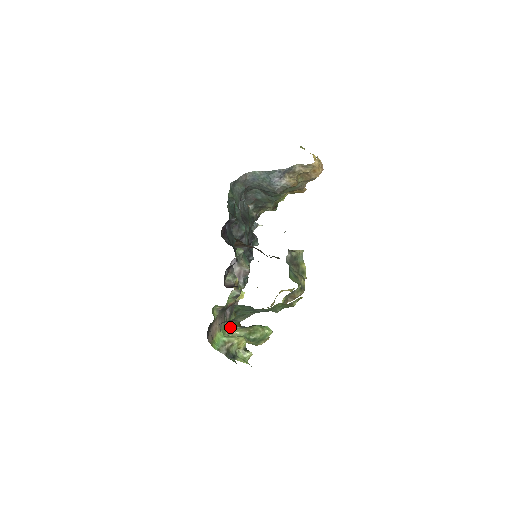
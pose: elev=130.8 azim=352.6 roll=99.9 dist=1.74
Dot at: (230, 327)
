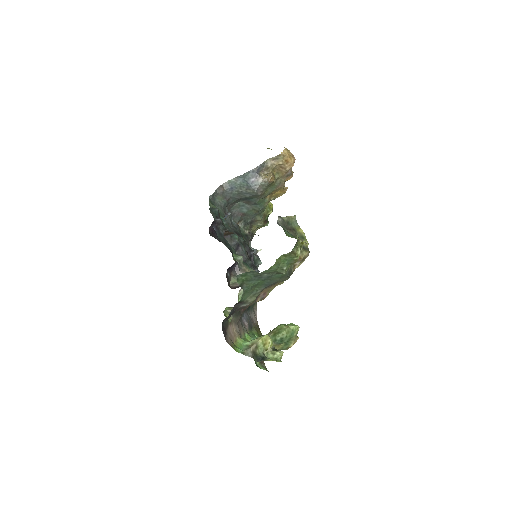
Dot at: (252, 337)
